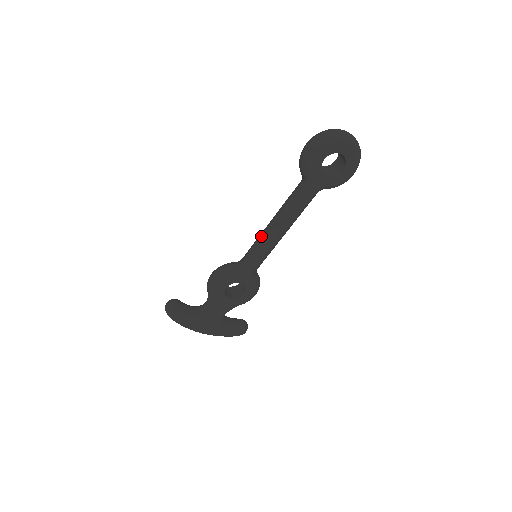
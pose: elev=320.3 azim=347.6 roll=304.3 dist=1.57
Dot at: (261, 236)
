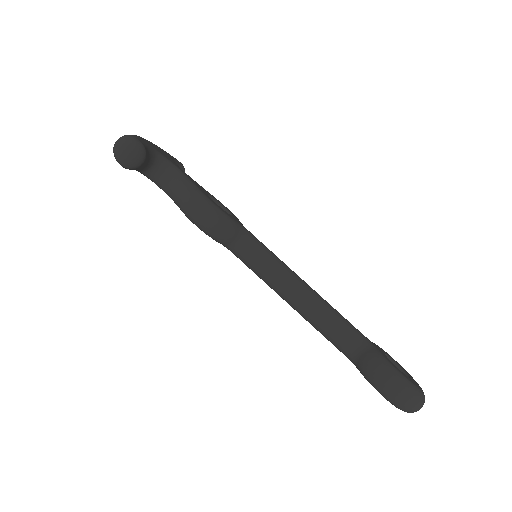
Dot at: (280, 281)
